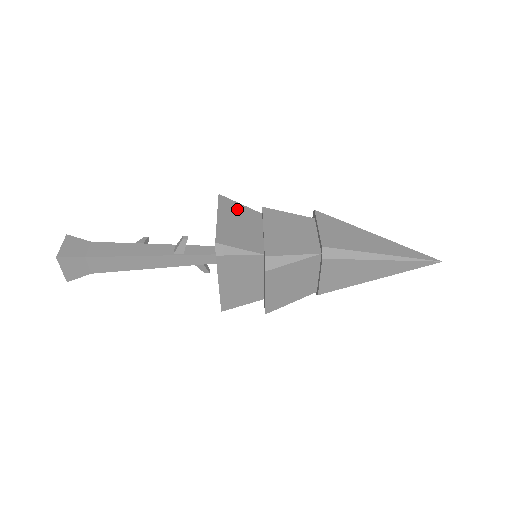
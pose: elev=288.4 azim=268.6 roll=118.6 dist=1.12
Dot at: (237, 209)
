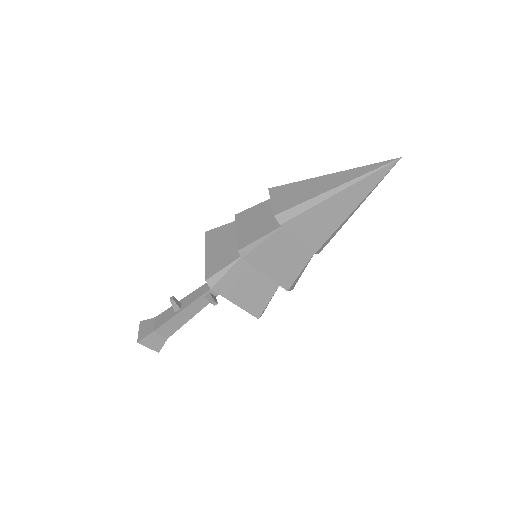
Dot at: (232, 280)
